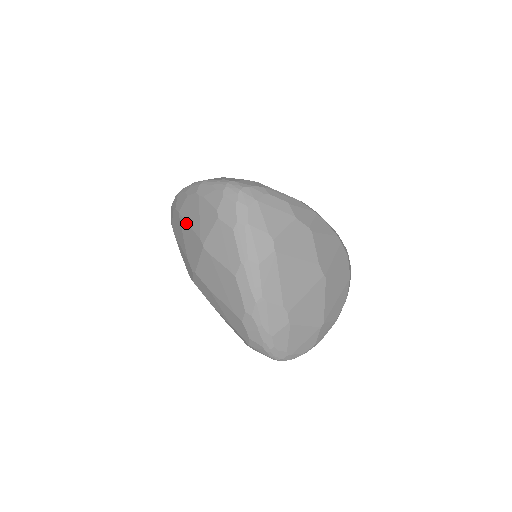
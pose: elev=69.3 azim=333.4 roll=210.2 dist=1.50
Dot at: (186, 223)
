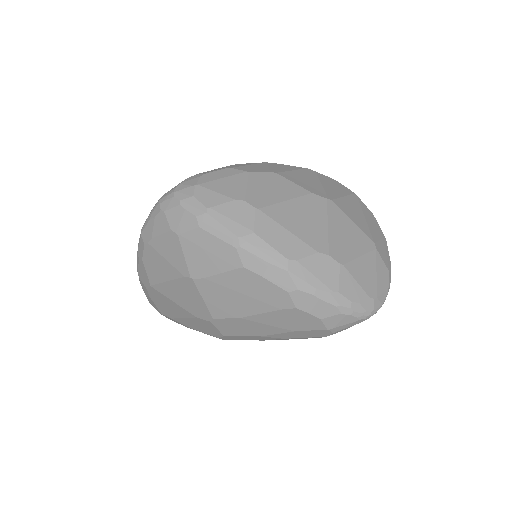
Dot at: (163, 284)
